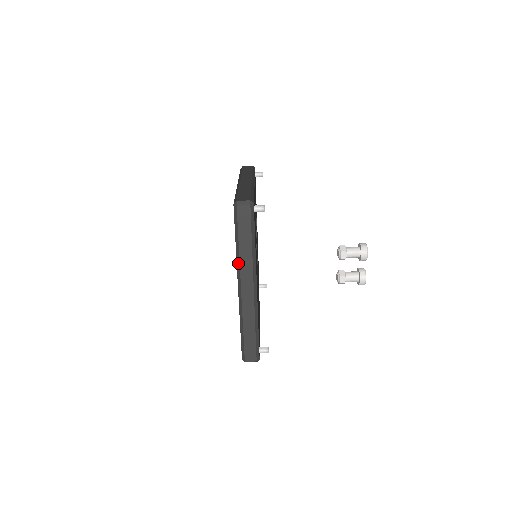
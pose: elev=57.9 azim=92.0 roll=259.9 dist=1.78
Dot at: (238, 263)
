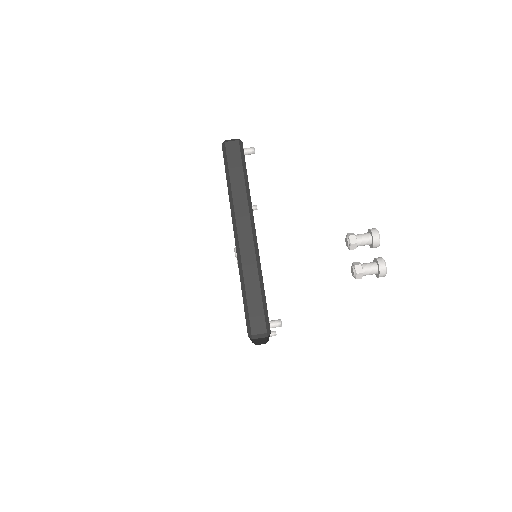
Dot at: (231, 204)
